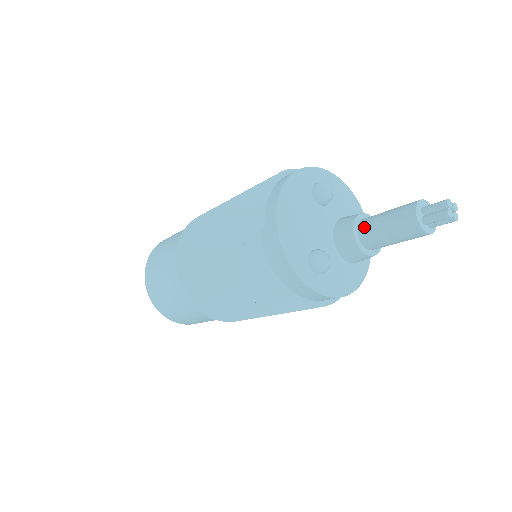
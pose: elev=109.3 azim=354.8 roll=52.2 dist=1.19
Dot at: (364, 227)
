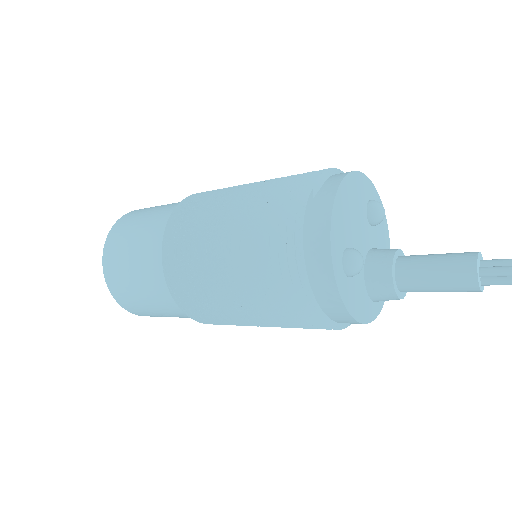
Dot at: (406, 259)
